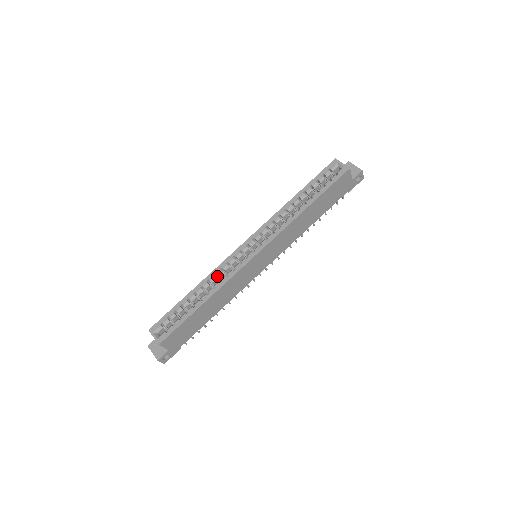
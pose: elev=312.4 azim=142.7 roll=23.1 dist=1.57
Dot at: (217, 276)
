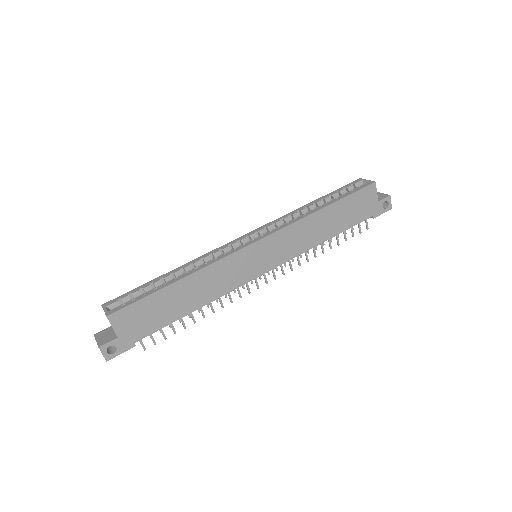
Dot at: (204, 263)
